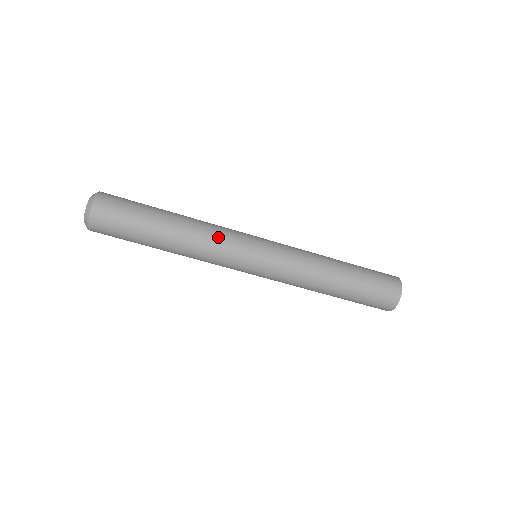
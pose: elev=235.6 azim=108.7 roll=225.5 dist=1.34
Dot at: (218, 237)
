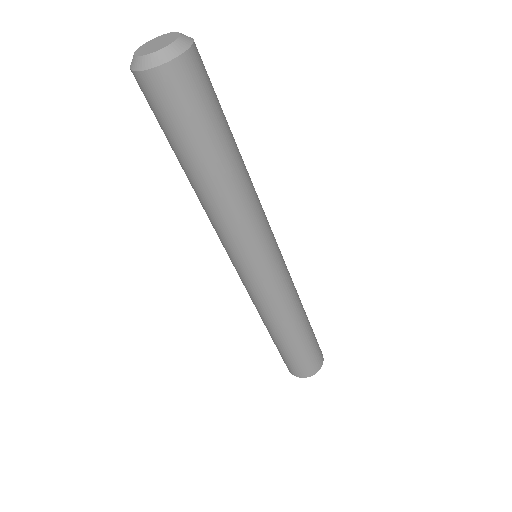
Dot at: (256, 220)
